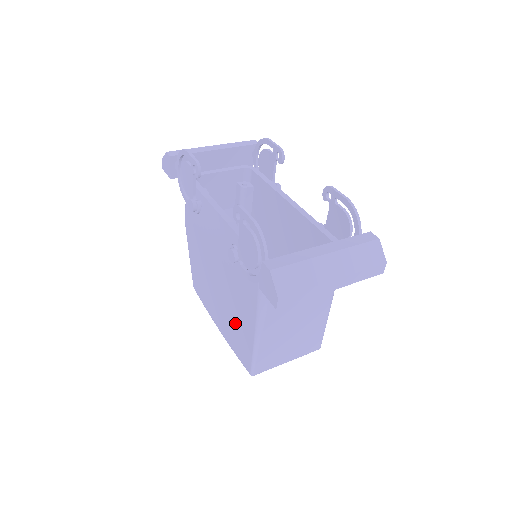
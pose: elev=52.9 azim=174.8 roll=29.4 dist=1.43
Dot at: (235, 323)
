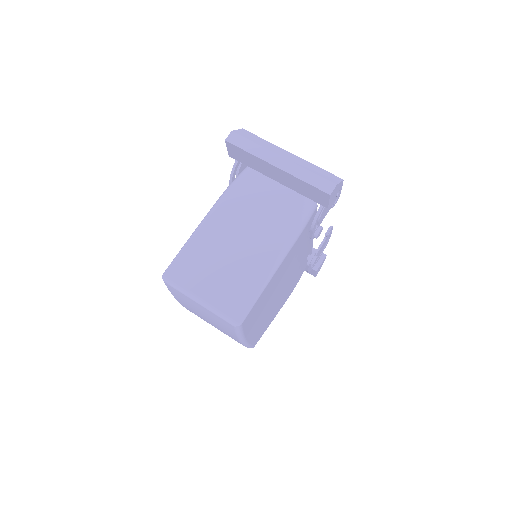
Dot at: occluded
